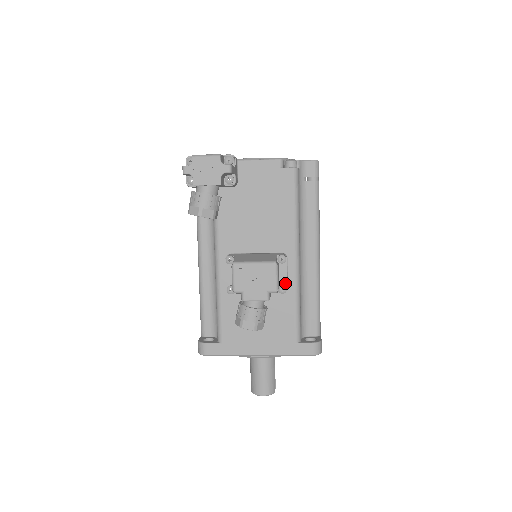
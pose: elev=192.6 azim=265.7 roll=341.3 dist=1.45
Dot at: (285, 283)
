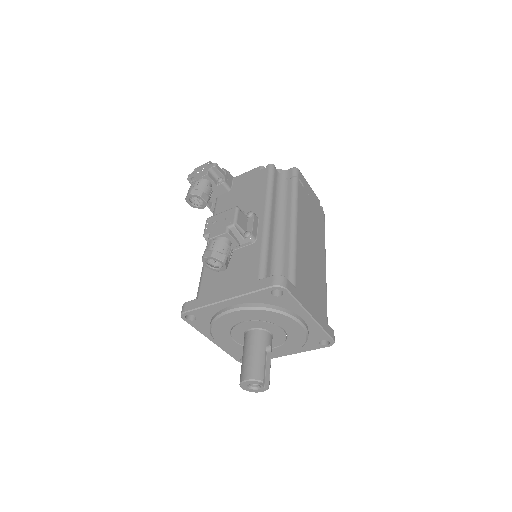
Dot at: (251, 230)
